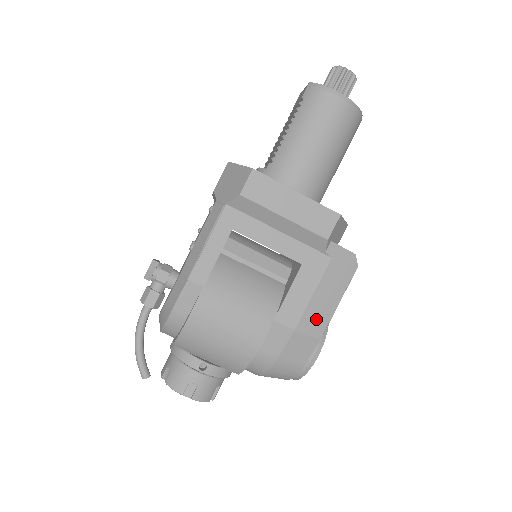
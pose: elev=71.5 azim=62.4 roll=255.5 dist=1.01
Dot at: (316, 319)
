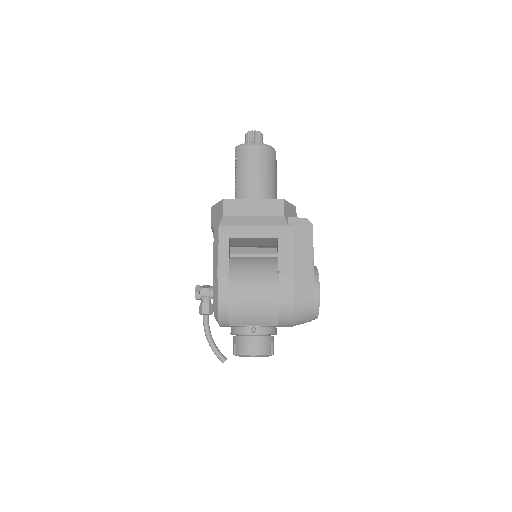
Dot at: (304, 265)
